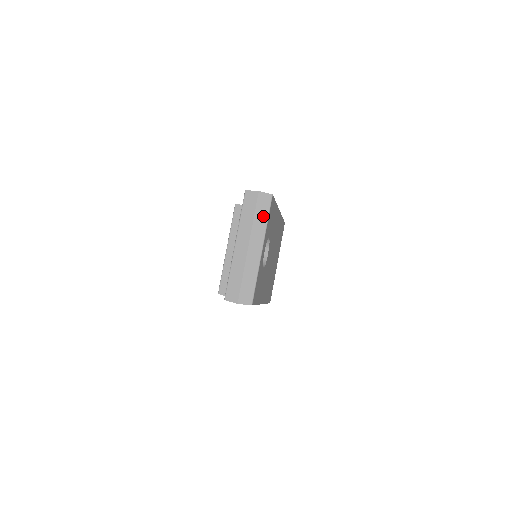
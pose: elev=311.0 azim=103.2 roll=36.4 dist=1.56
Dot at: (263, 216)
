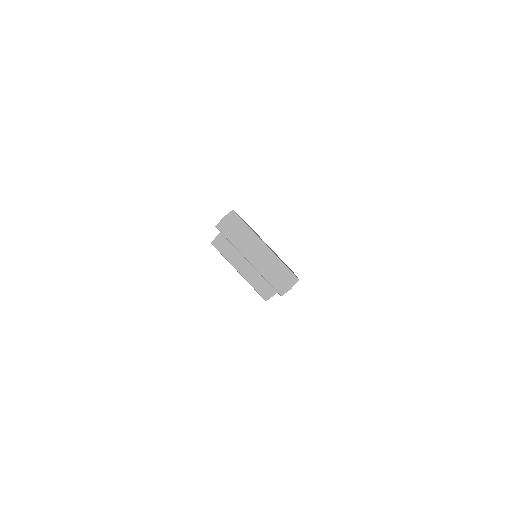
Dot at: (243, 227)
